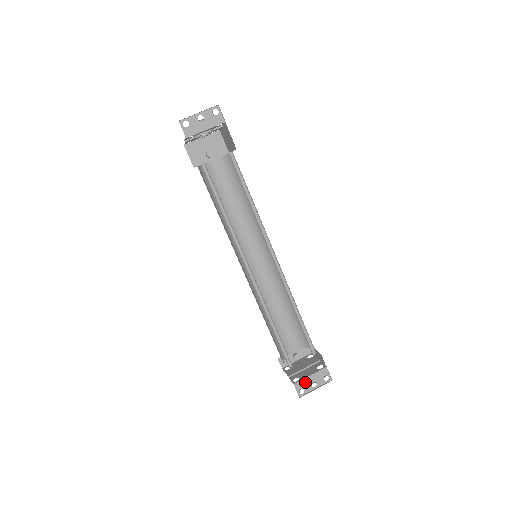
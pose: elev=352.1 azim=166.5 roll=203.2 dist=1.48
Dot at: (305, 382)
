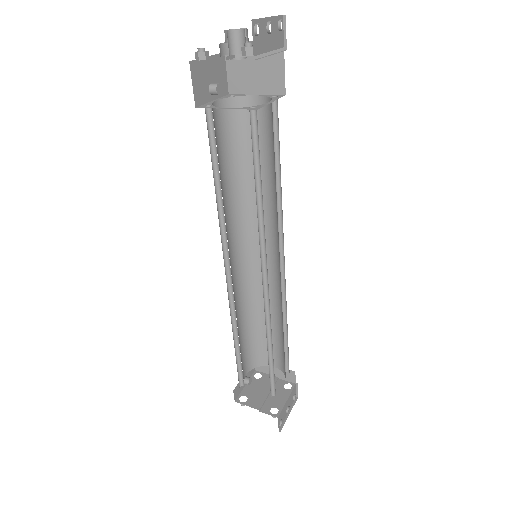
Dot at: (284, 410)
